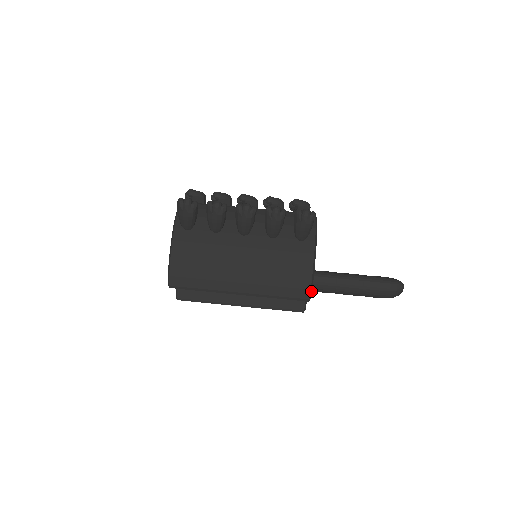
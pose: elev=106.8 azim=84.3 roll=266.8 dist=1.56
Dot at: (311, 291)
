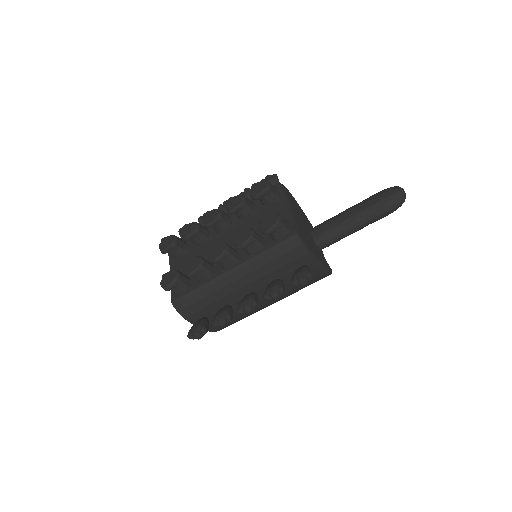
Dot at: (330, 272)
